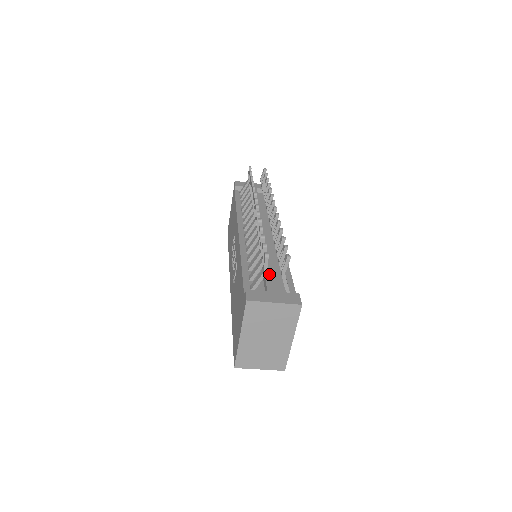
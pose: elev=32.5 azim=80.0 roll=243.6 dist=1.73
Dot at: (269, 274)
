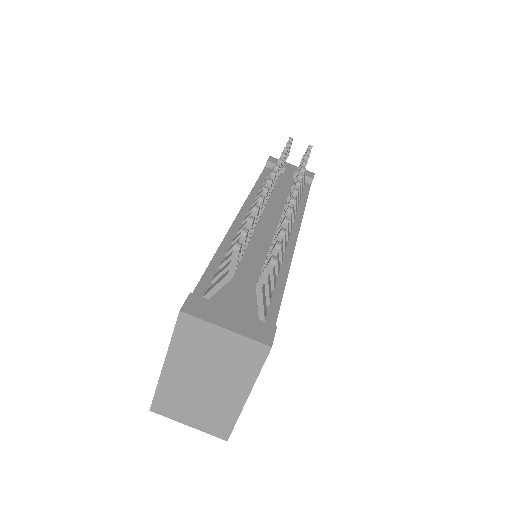
Dot at: (244, 281)
